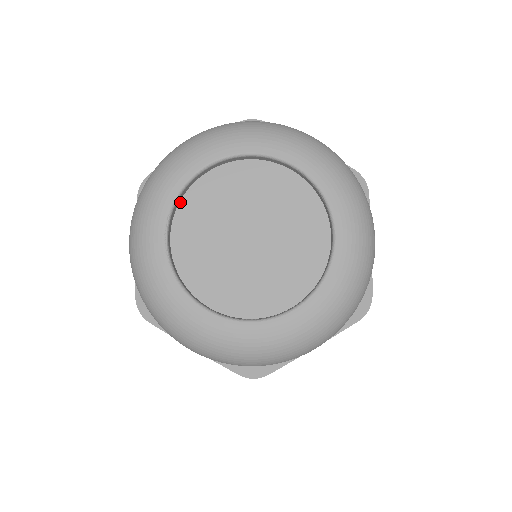
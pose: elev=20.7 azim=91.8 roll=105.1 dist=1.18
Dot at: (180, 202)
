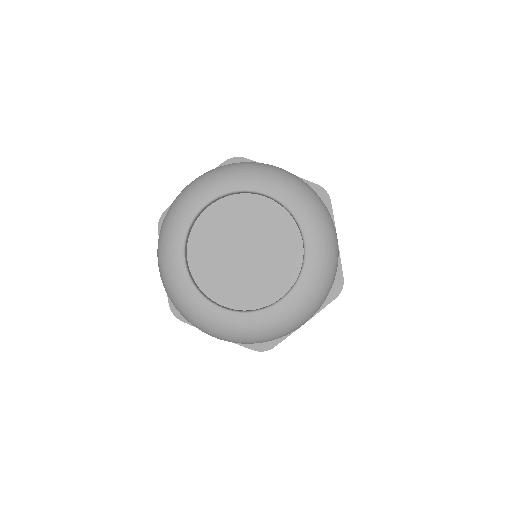
Dot at: (190, 233)
